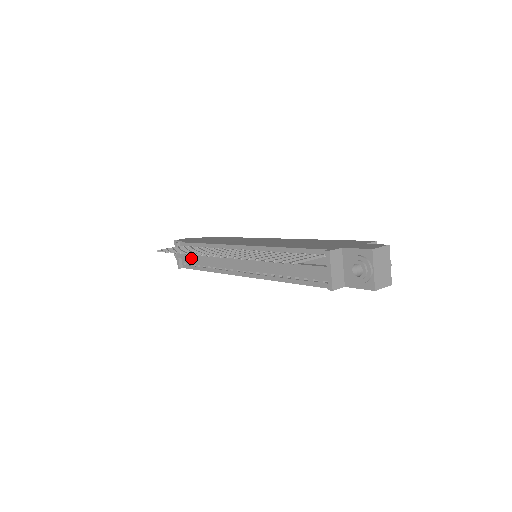
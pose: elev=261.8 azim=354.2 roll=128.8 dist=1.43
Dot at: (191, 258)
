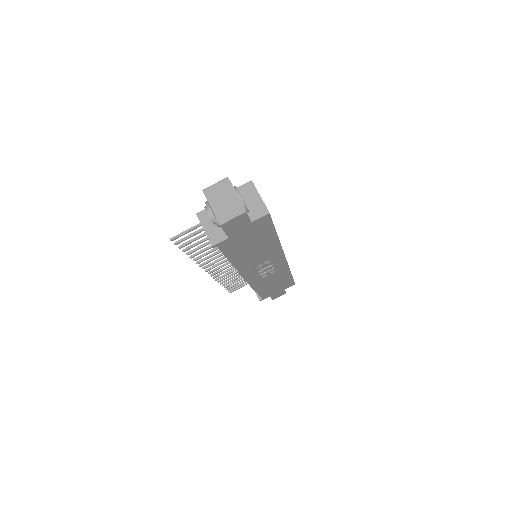
Dot at: (250, 286)
